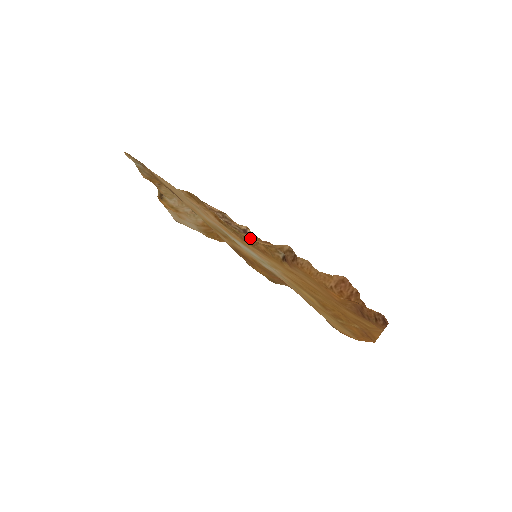
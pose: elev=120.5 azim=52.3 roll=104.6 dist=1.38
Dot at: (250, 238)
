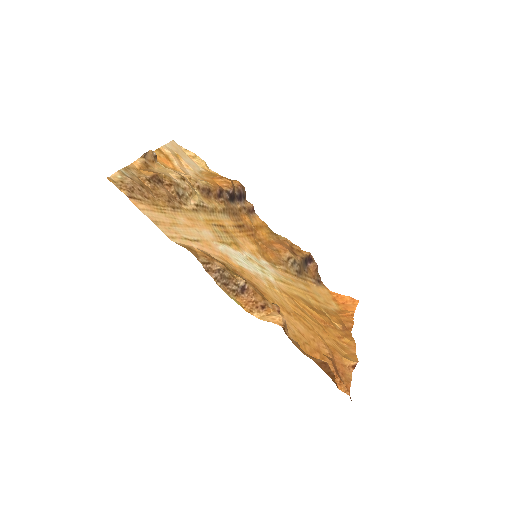
Dot at: (246, 304)
